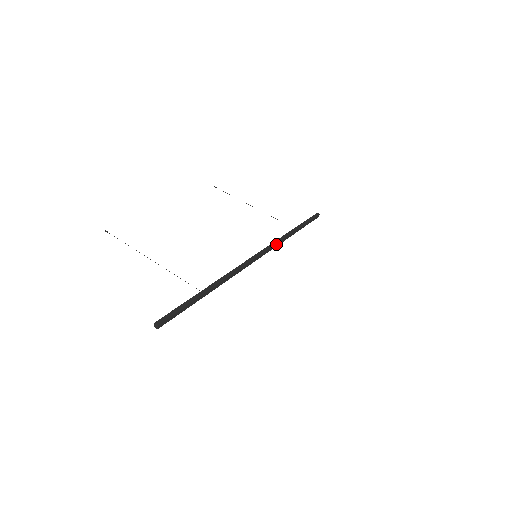
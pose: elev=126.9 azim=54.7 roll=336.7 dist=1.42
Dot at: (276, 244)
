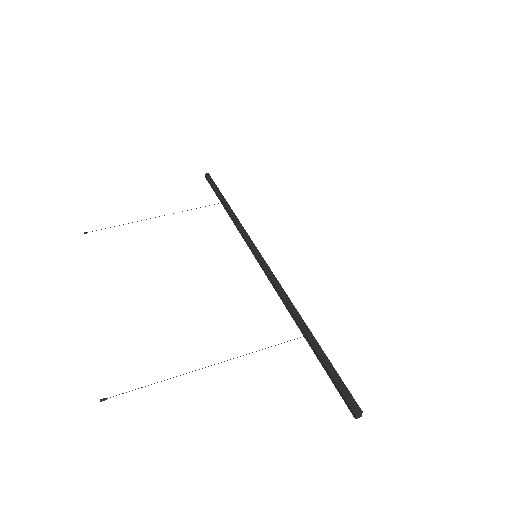
Dot at: (243, 230)
